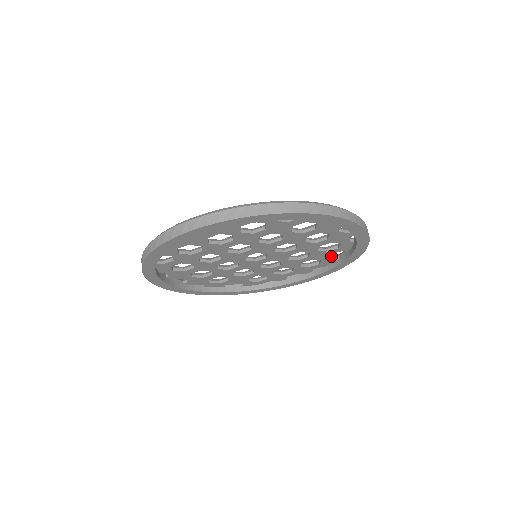
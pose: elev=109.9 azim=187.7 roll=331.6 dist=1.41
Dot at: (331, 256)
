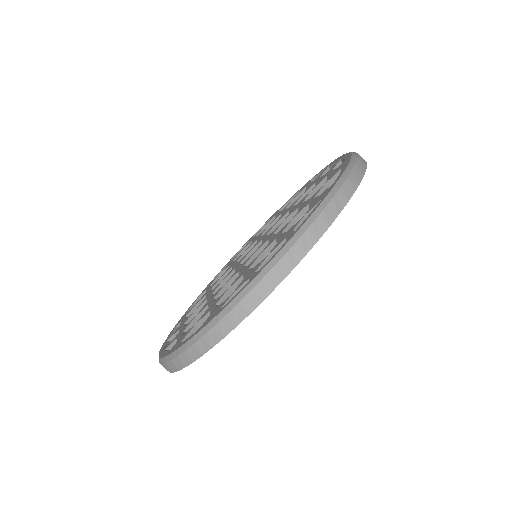
Dot at: occluded
